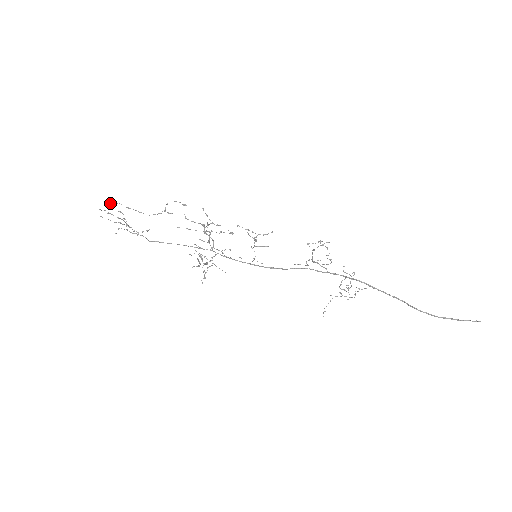
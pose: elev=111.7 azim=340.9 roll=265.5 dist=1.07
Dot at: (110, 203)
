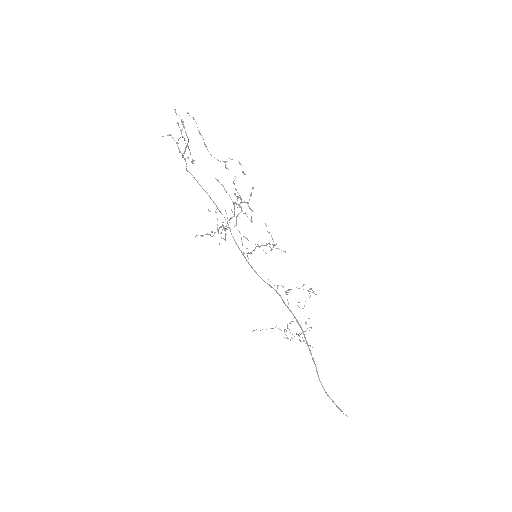
Dot at: occluded
